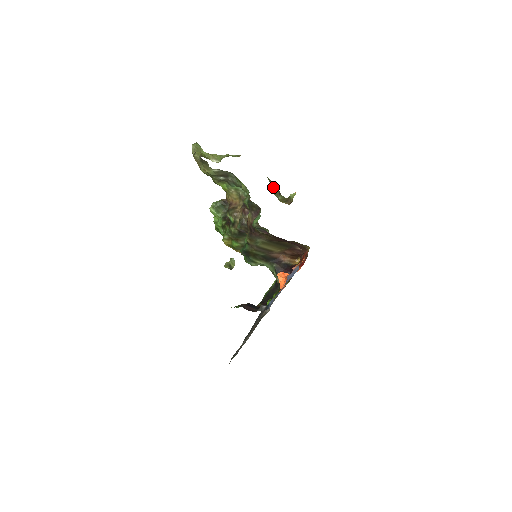
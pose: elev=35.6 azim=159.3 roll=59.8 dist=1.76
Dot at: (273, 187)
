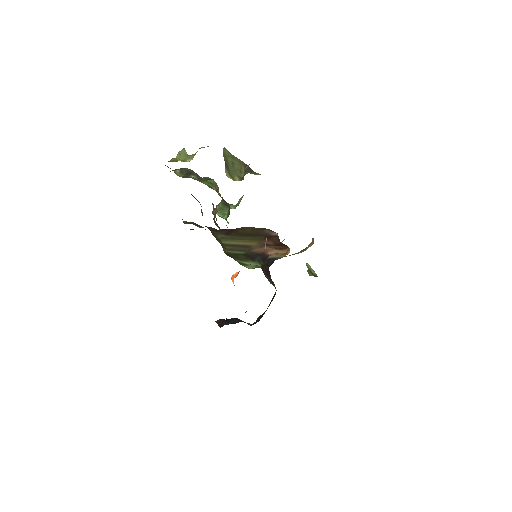
Dot at: (236, 165)
